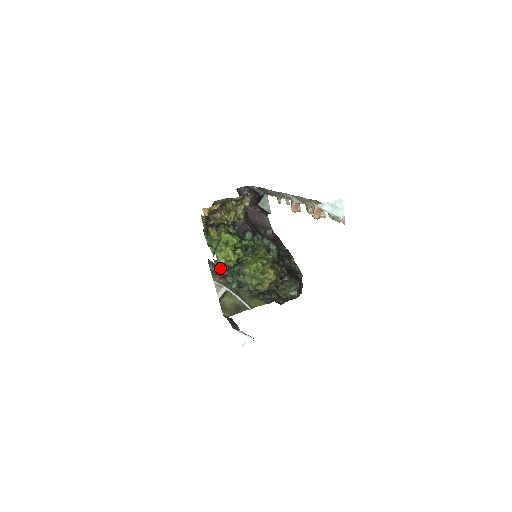
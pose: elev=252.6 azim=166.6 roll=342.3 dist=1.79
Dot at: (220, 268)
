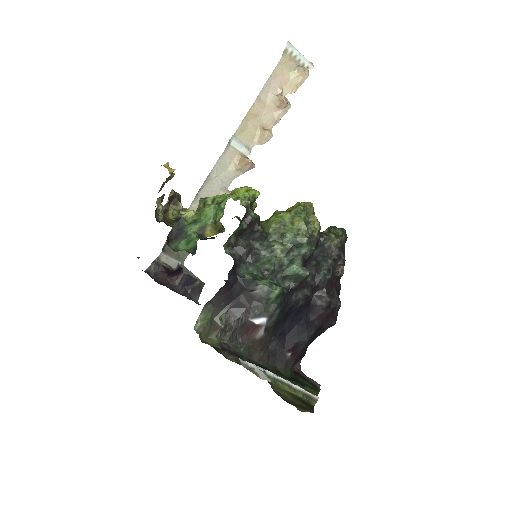
Dot at: (236, 279)
